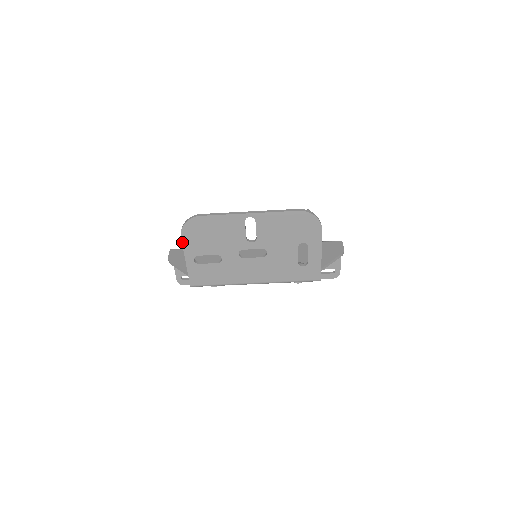
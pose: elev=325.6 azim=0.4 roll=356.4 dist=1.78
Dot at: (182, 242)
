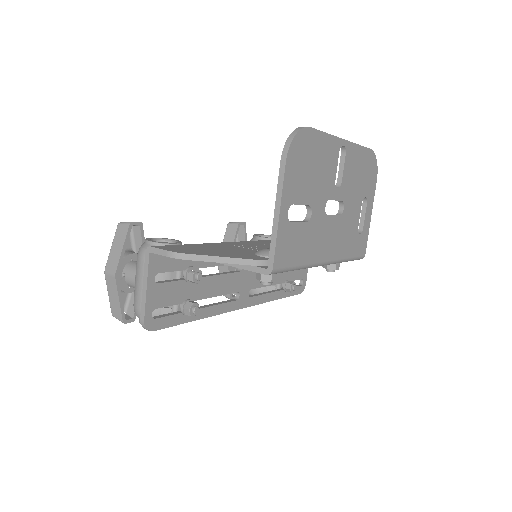
Dot at: (284, 173)
